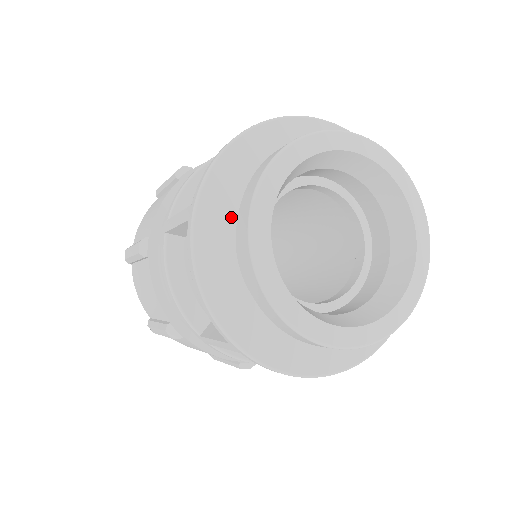
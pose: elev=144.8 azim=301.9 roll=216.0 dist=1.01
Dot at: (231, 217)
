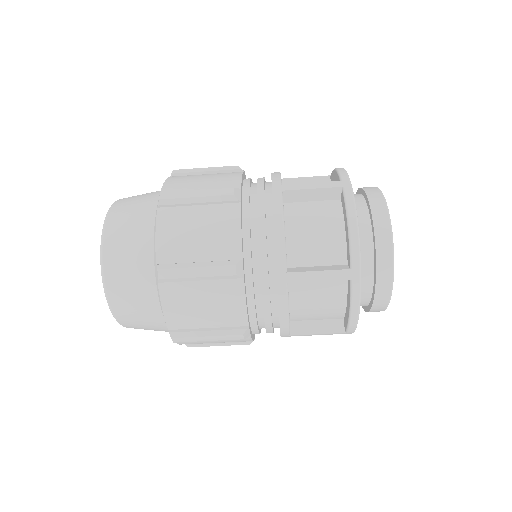
Dot at: occluded
